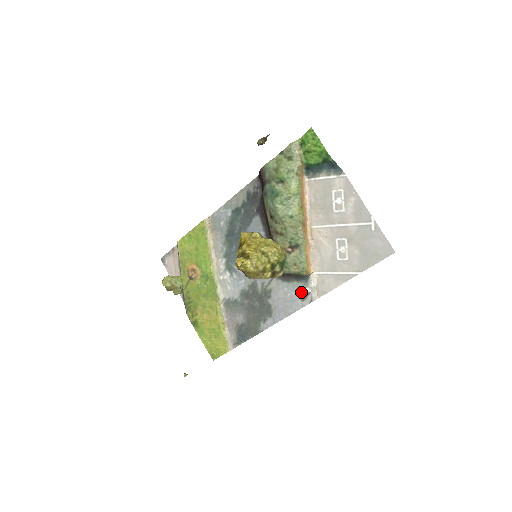
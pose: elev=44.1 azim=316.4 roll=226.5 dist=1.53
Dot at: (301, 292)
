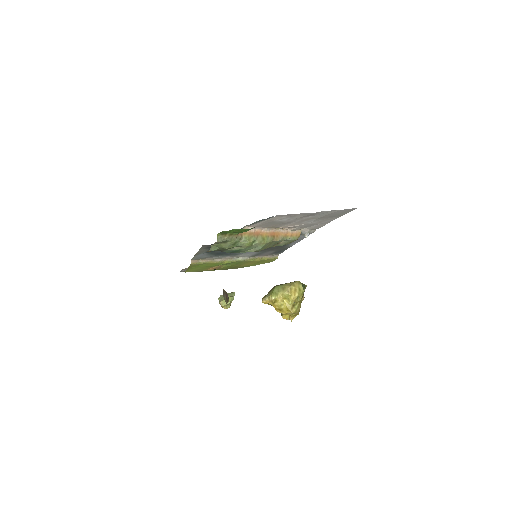
Dot at: (301, 235)
